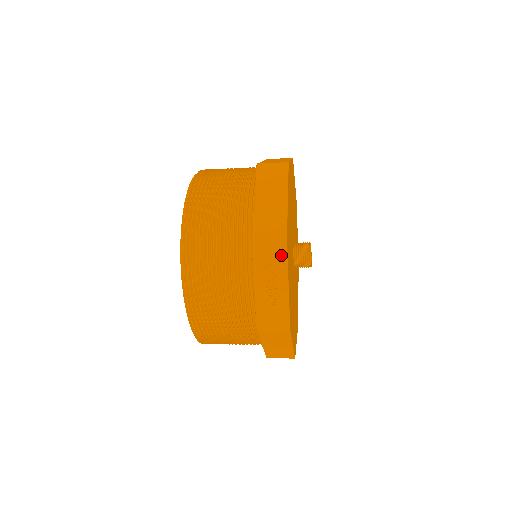
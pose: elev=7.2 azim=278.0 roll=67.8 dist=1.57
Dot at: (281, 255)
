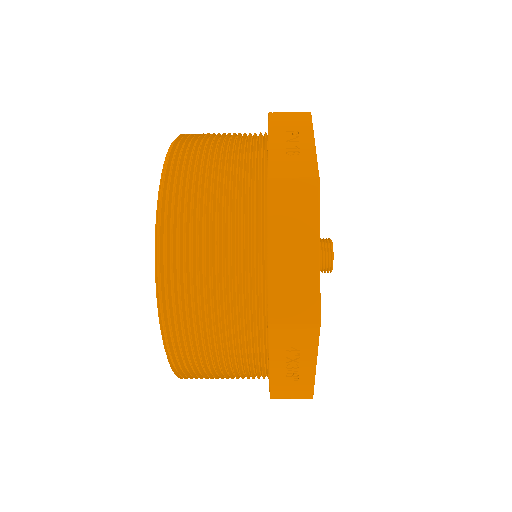
Dot at: (310, 340)
